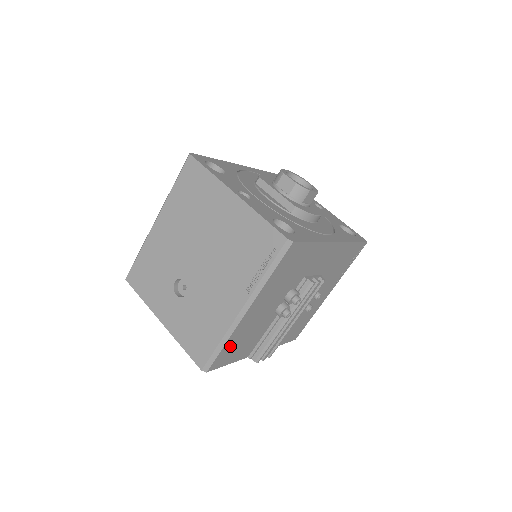
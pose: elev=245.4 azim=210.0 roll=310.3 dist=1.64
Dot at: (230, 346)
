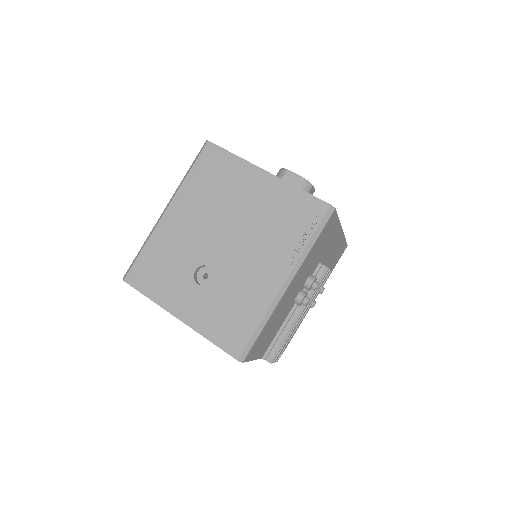
Dot at: (264, 331)
